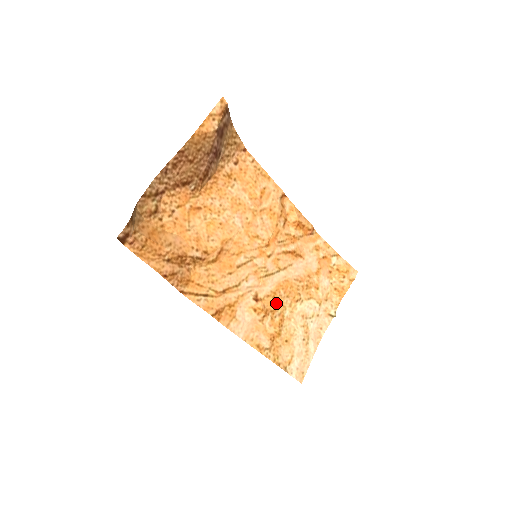
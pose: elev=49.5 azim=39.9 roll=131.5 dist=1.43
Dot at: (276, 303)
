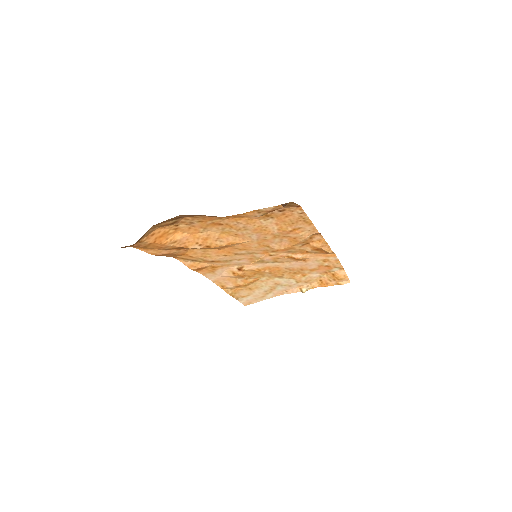
Dot at: (257, 273)
